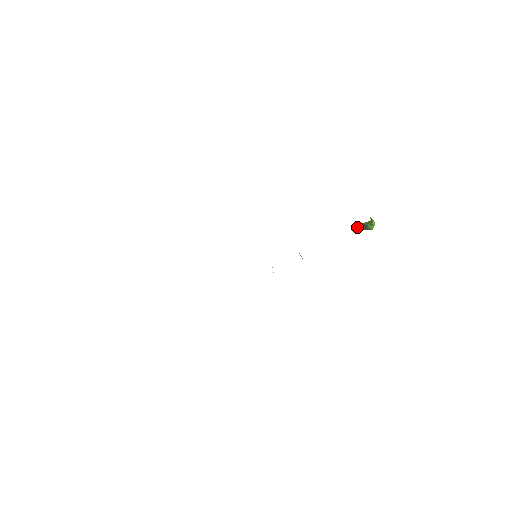
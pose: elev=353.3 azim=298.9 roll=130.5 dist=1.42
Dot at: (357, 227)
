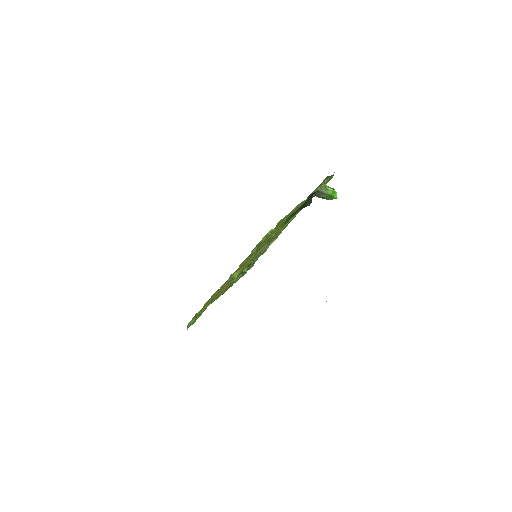
Dot at: occluded
